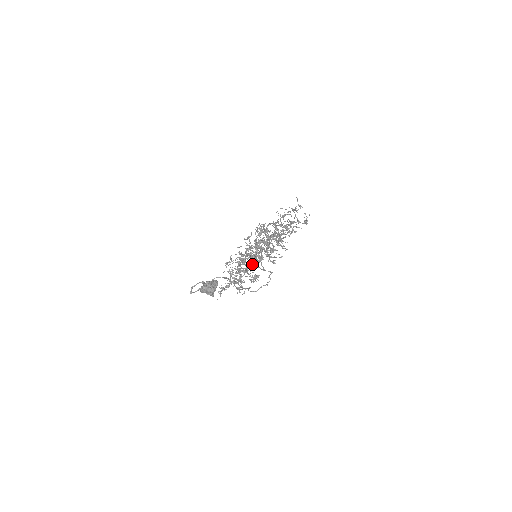
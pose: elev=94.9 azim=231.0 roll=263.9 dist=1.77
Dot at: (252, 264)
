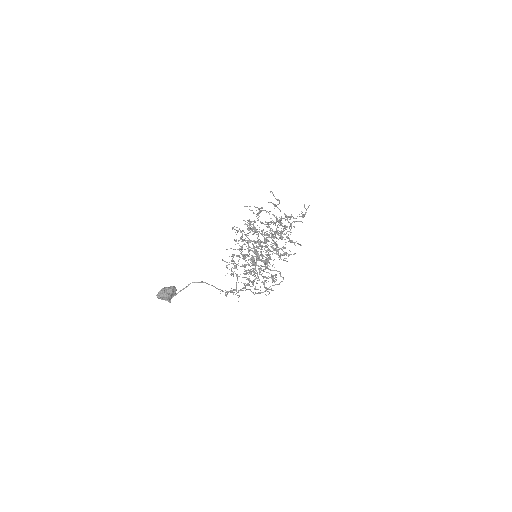
Dot at: occluded
